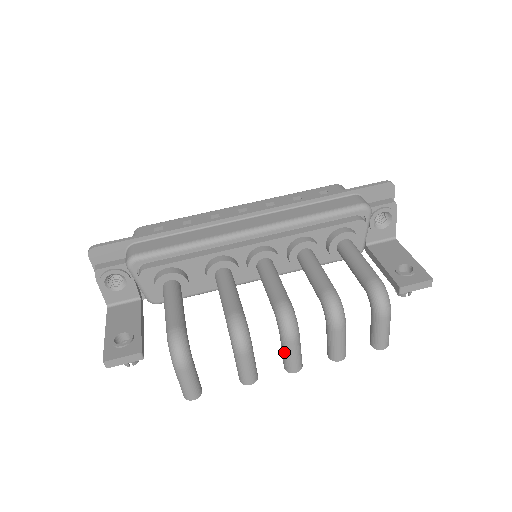
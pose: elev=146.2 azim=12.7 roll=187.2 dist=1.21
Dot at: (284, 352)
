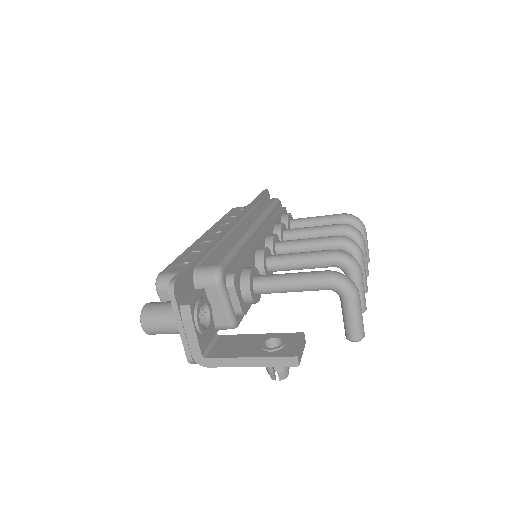
Dot at: occluded
